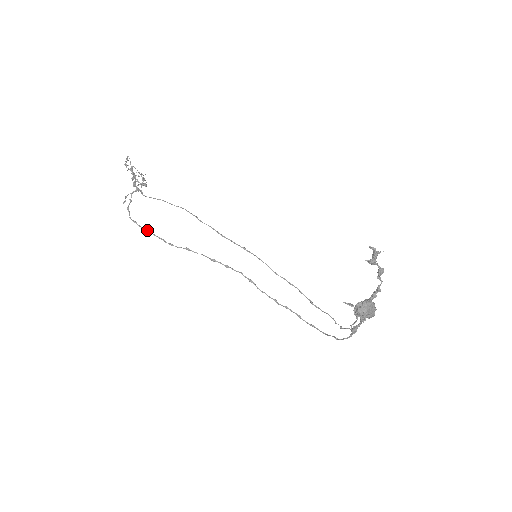
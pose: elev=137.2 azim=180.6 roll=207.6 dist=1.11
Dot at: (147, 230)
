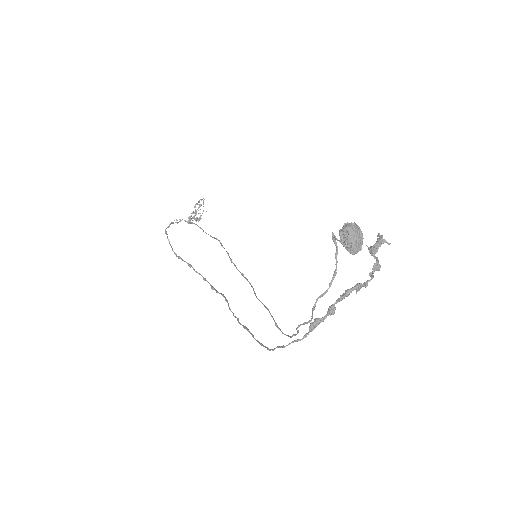
Dot at: occluded
